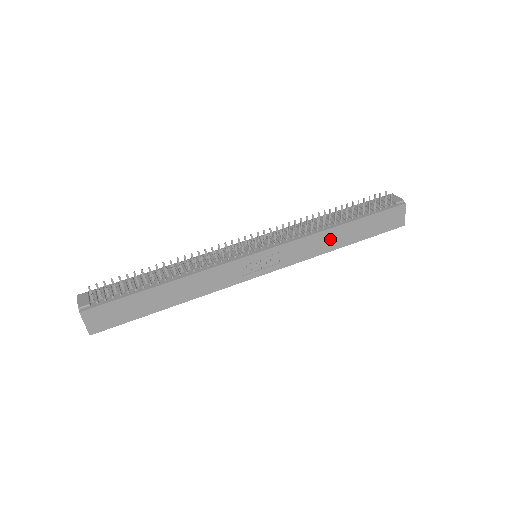
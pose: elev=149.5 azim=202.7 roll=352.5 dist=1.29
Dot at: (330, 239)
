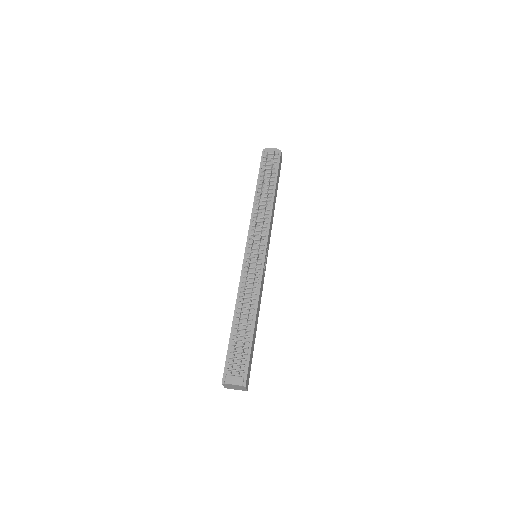
Dot at: (273, 208)
